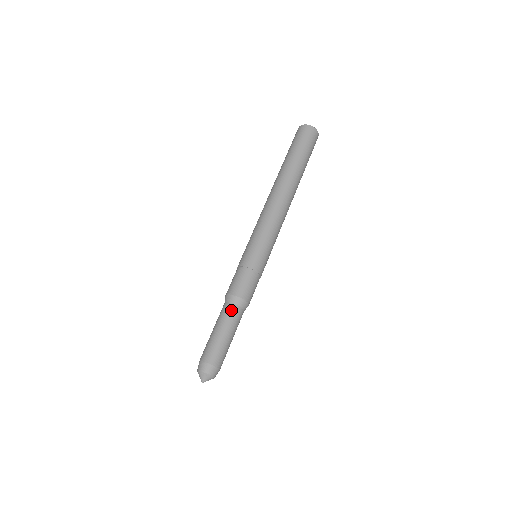
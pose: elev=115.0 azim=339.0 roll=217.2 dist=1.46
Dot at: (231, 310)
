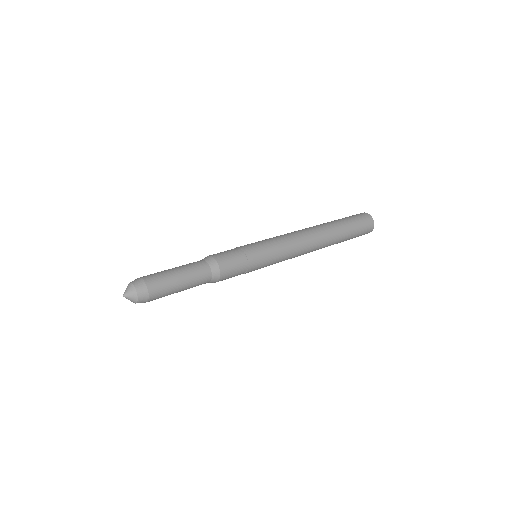
Dot at: (203, 268)
